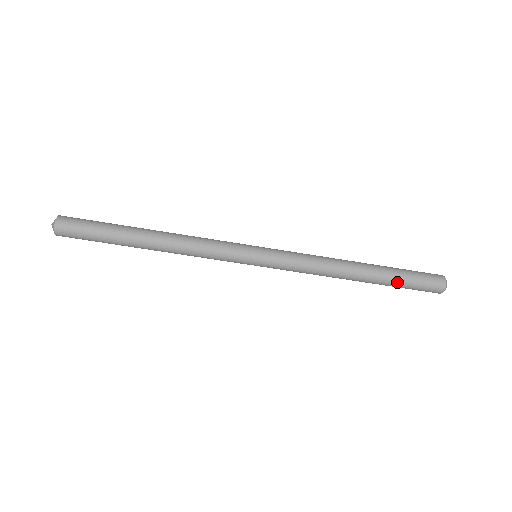
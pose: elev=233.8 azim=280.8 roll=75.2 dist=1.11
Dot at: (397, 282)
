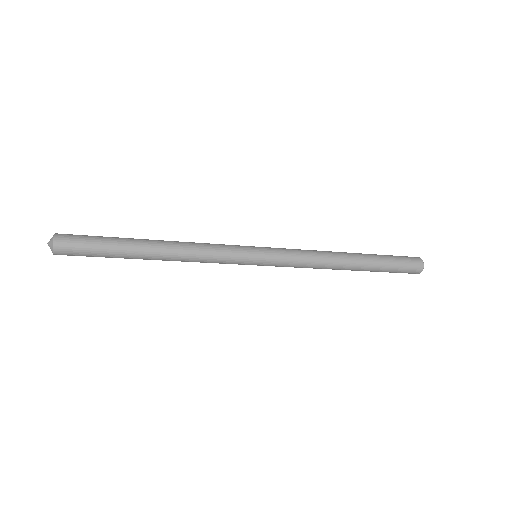
Dot at: occluded
